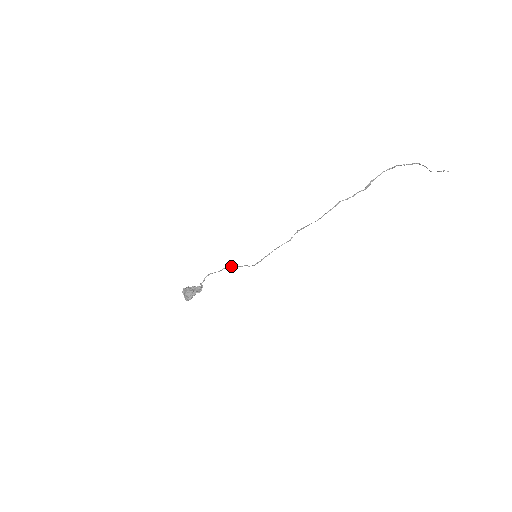
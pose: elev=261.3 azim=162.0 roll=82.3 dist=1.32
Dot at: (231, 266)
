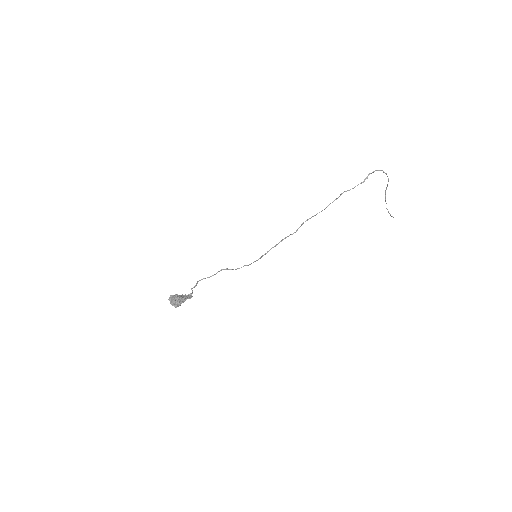
Dot at: (228, 269)
